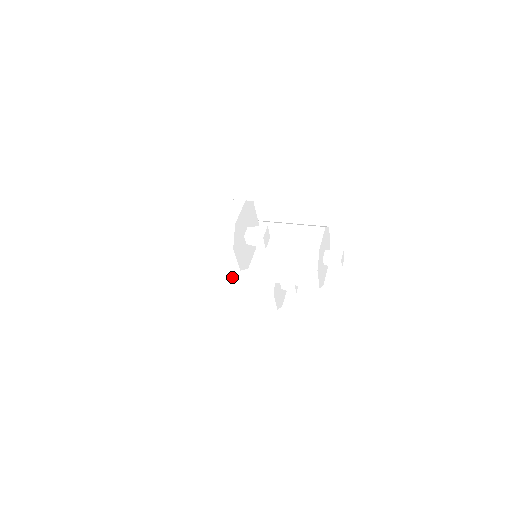
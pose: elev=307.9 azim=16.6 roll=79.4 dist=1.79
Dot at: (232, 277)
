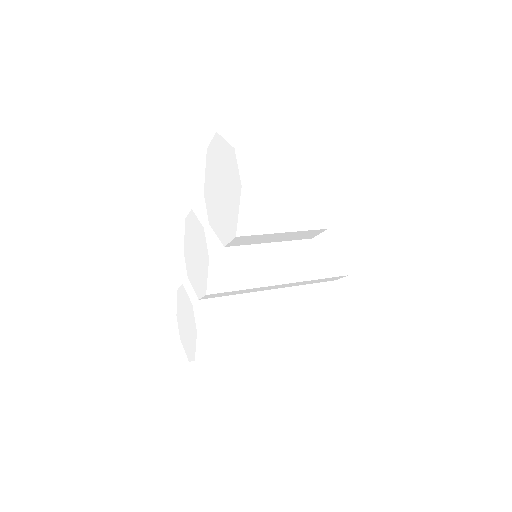
Dot at: (202, 312)
